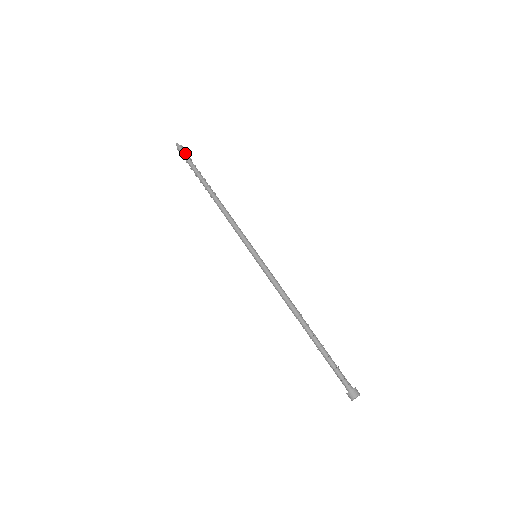
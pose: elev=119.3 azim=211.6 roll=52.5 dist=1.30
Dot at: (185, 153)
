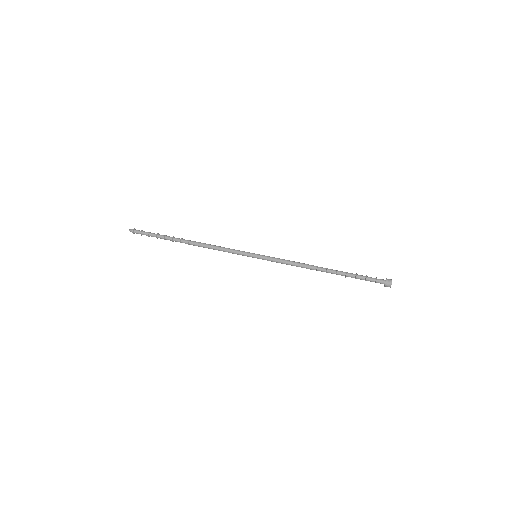
Dot at: (144, 231)
